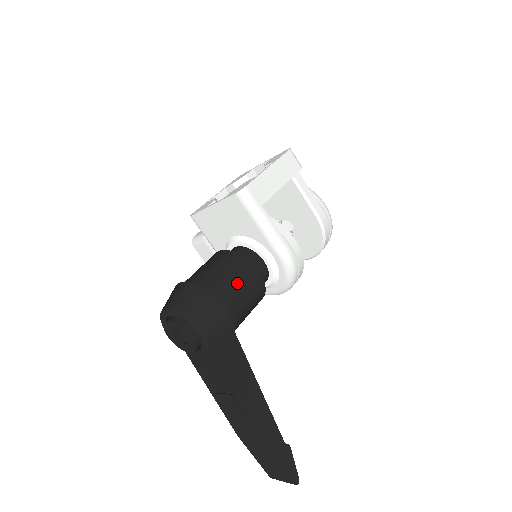
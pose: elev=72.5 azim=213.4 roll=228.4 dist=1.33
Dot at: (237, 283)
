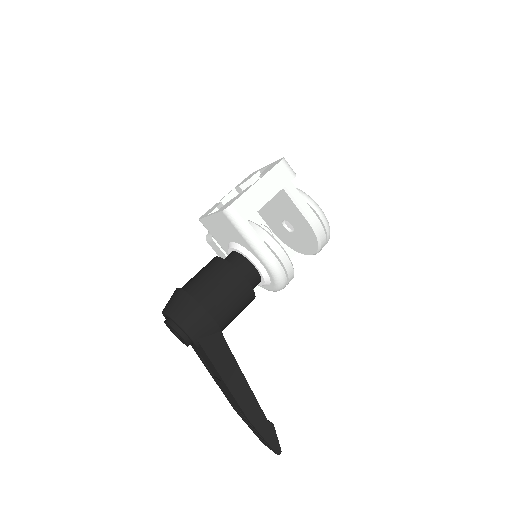
Dot at: (223, 291)
